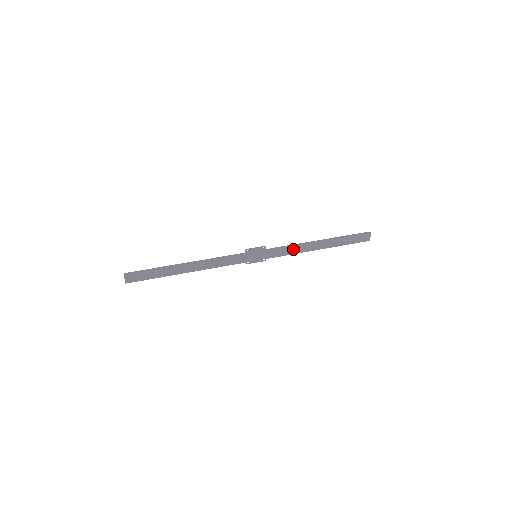
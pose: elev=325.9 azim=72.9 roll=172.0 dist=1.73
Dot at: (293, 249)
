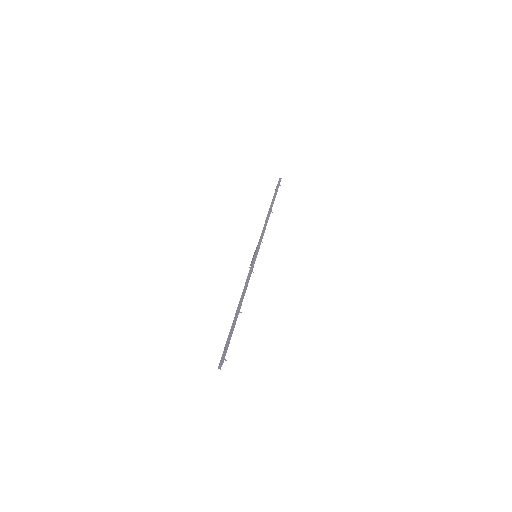
Dot at: occluded
